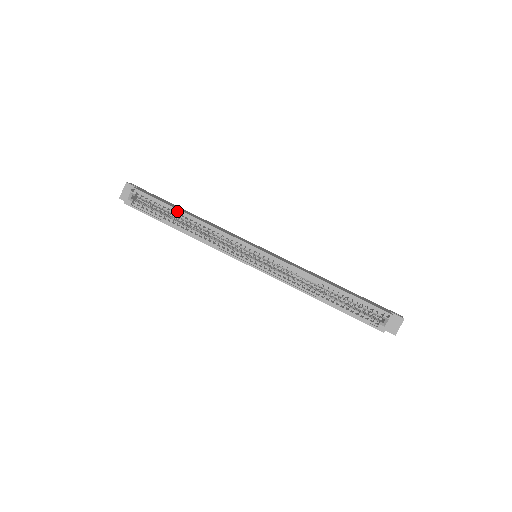
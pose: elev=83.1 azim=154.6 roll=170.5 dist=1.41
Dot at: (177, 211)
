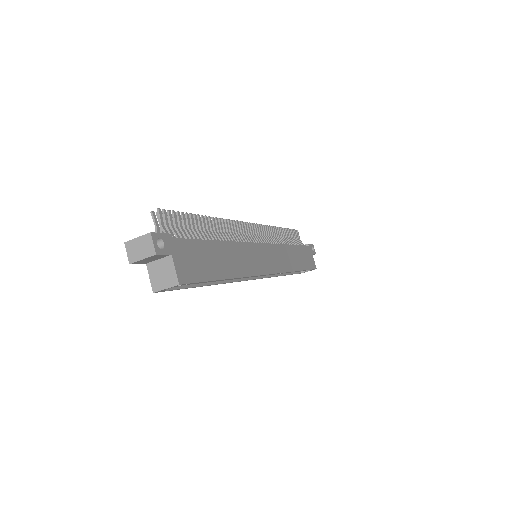
Dot at: (220, 278)
